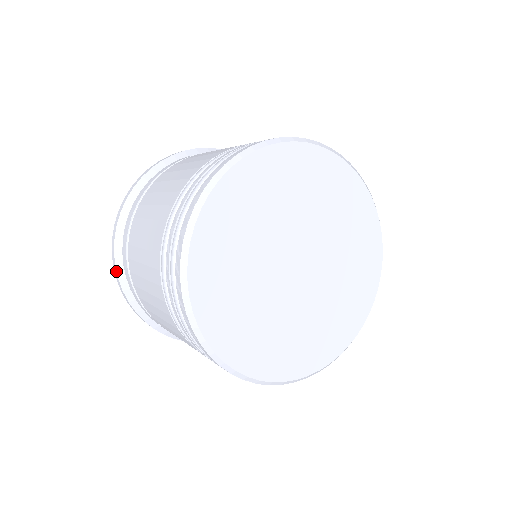
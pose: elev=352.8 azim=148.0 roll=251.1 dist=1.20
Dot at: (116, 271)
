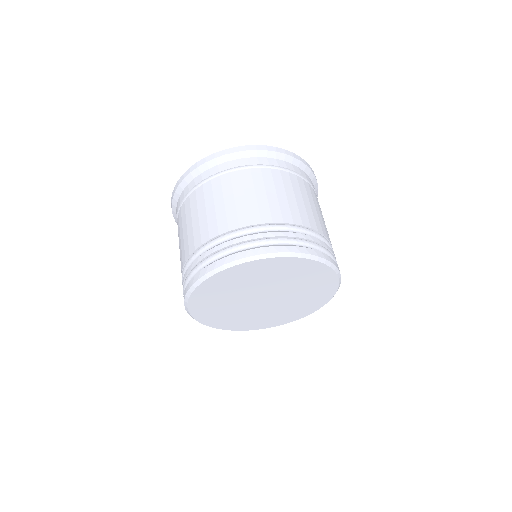
Dot at: occluded
